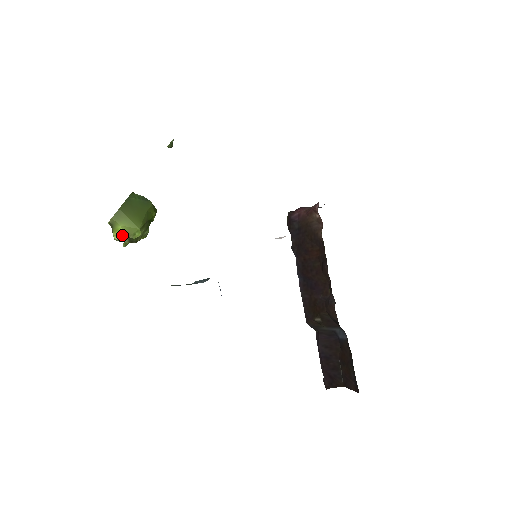
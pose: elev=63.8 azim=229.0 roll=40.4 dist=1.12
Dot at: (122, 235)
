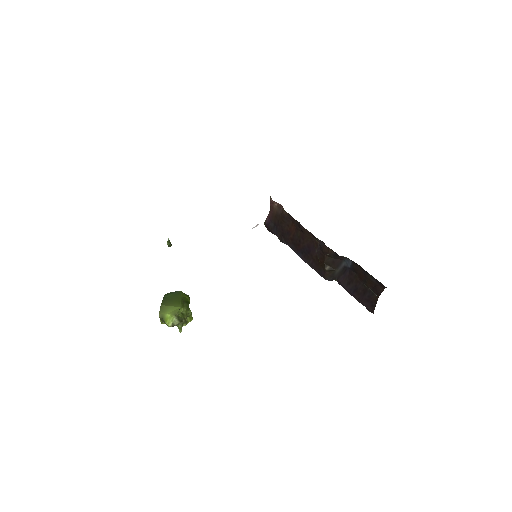
Dot at: (172, 320)
